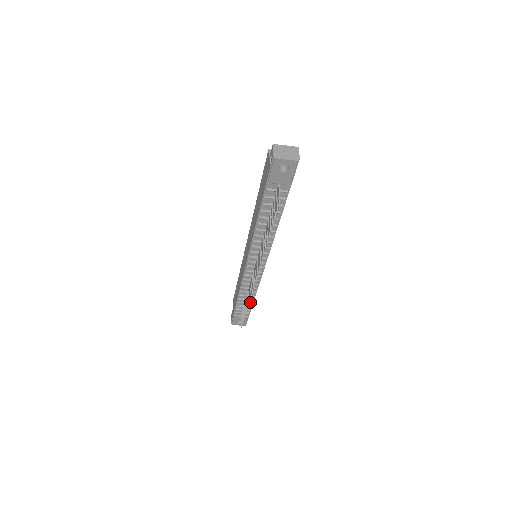
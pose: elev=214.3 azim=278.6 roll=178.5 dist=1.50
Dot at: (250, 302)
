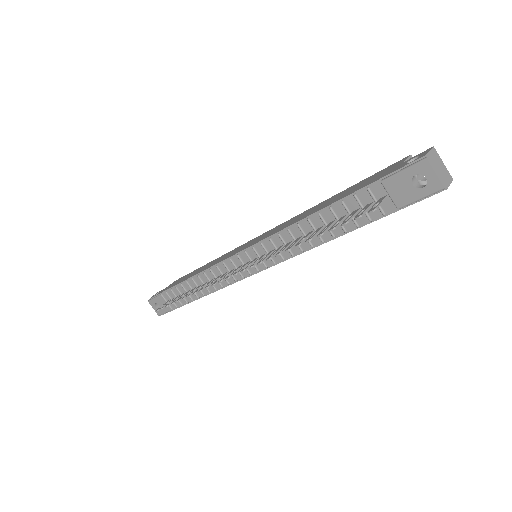
Dot at: (193, 297)
